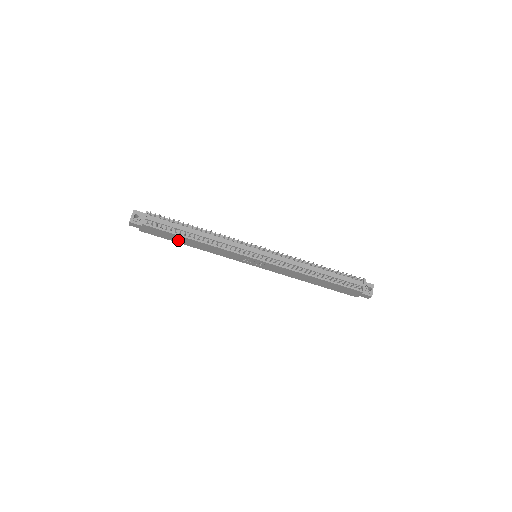
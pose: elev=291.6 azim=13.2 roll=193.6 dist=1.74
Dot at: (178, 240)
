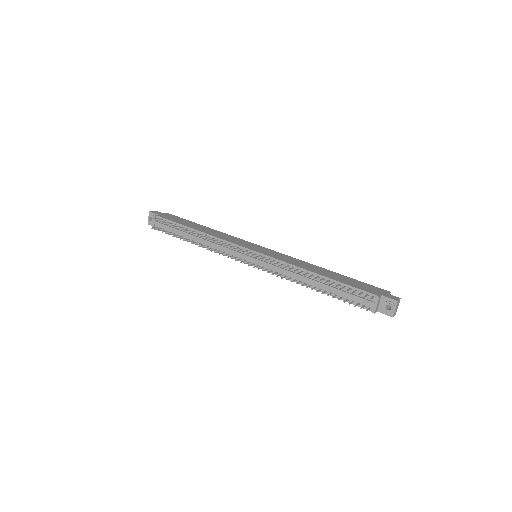
Dot at: occluded
